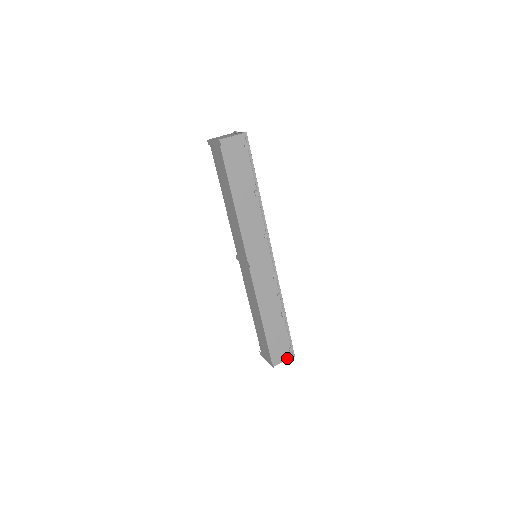
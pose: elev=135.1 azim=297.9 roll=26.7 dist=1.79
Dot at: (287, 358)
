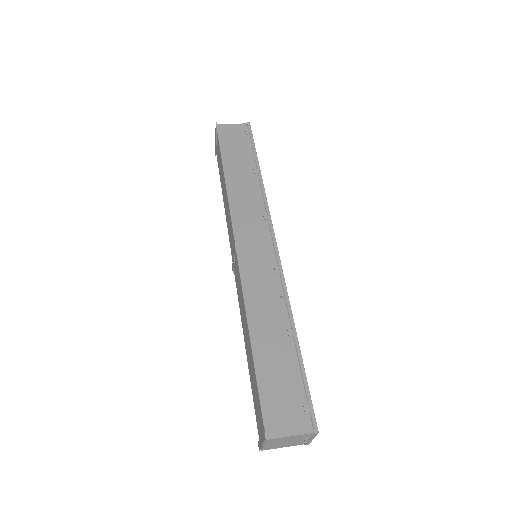
Dot at: (300, 430)
